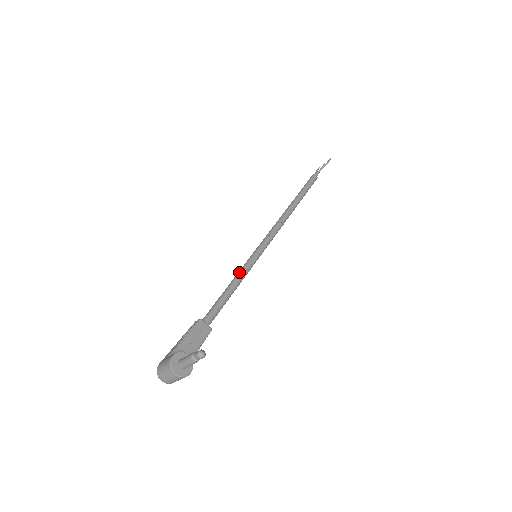
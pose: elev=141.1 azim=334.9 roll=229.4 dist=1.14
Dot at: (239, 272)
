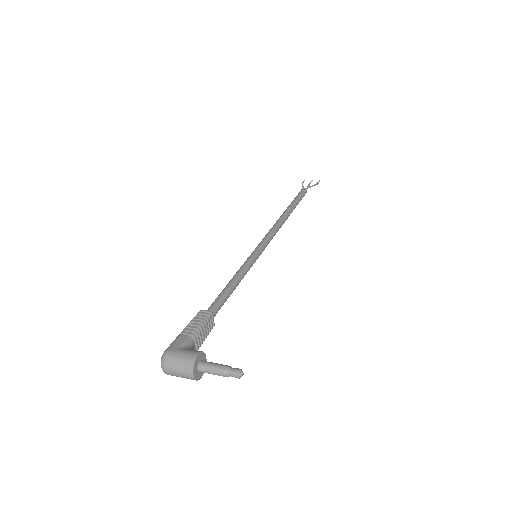
Dot at: (243, 269)
